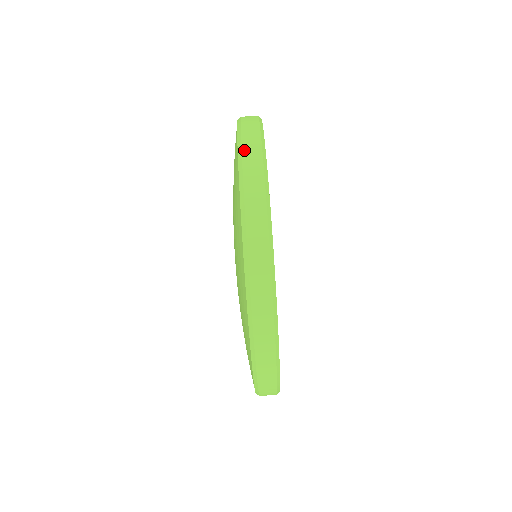
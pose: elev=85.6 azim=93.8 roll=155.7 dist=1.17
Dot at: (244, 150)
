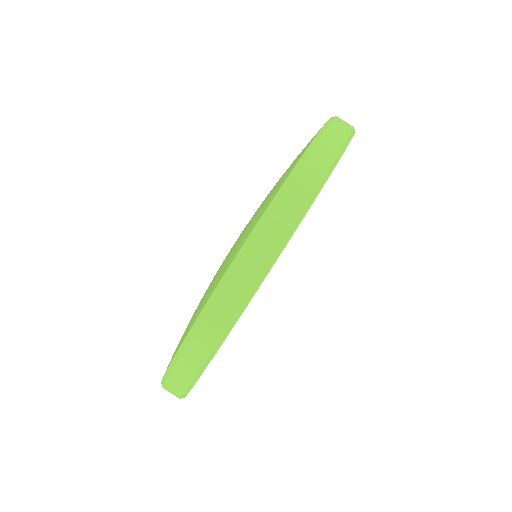
Dot at: (310, 158)
